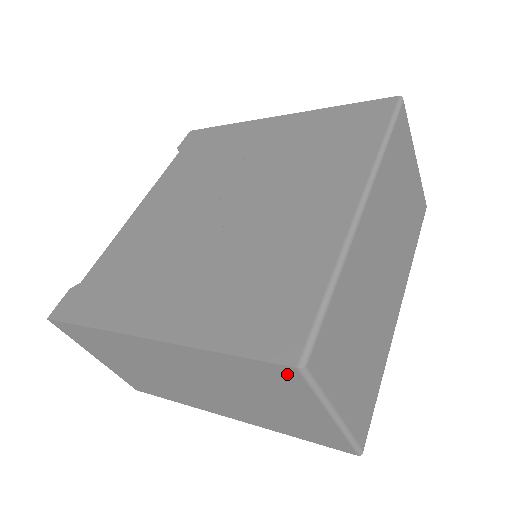
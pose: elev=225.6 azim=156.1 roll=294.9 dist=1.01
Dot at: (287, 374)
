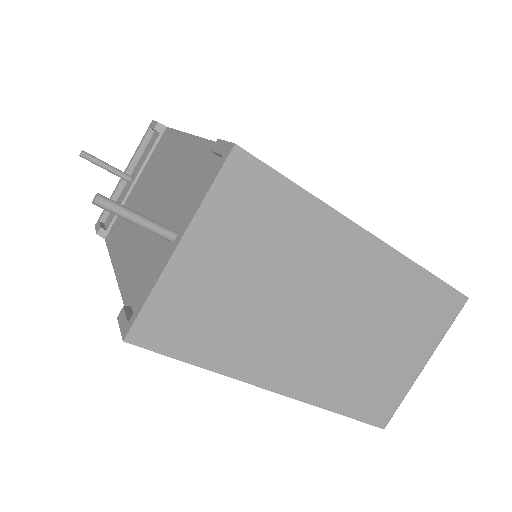
Dot at: (454, 304)
